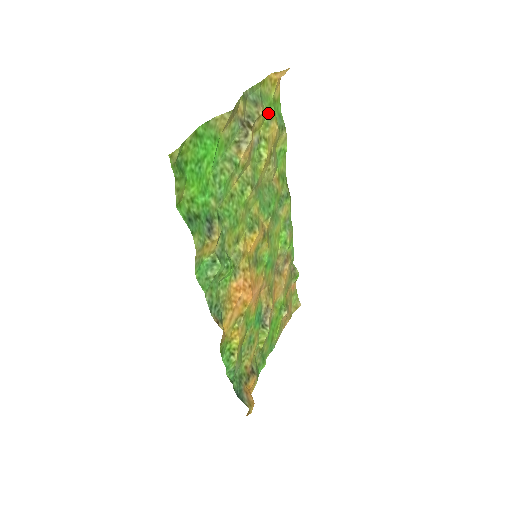
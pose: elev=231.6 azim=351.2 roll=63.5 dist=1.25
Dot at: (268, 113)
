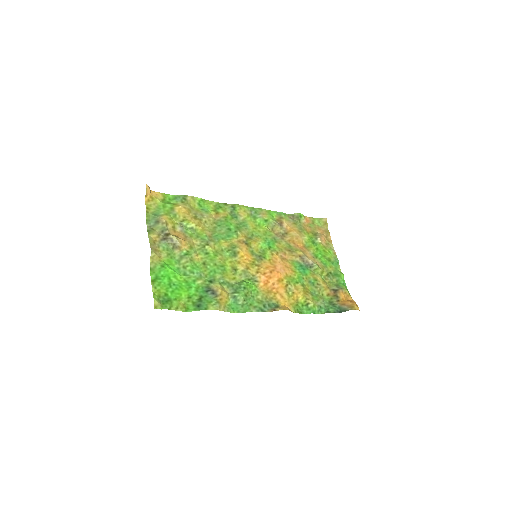
Dot at: (168, 211)
